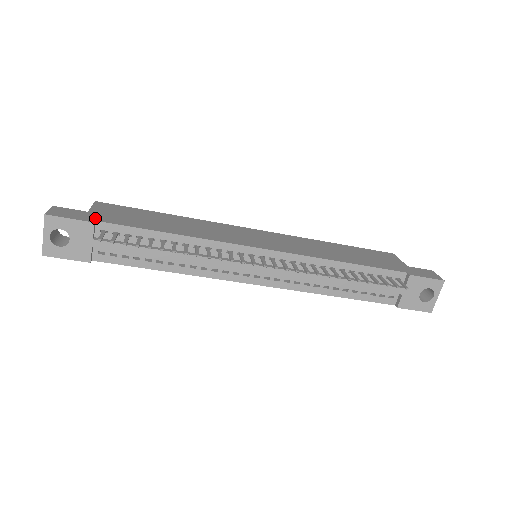
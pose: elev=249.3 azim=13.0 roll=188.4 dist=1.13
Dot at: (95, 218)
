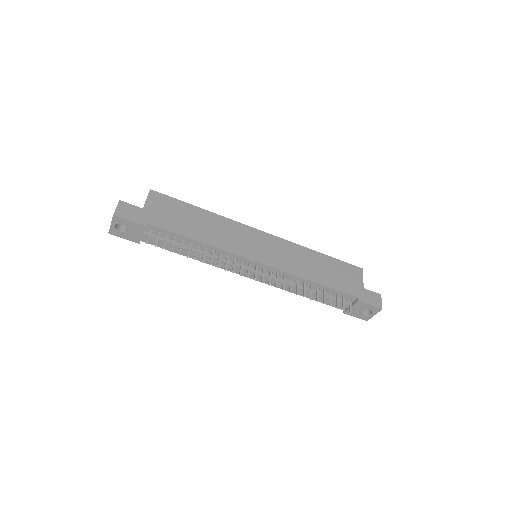
Dot at: (147, 219)
